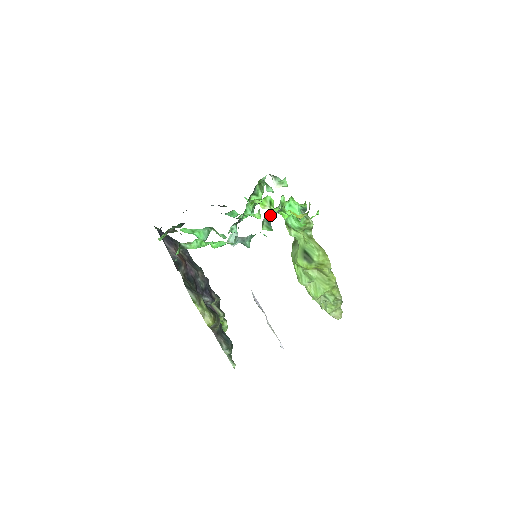
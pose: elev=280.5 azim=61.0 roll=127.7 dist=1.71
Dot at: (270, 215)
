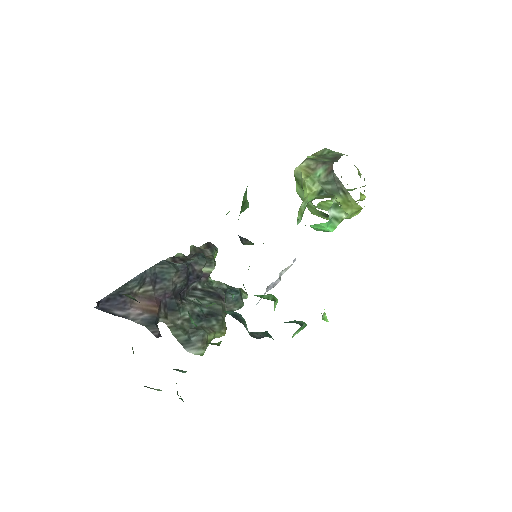
Dot at: occluded
